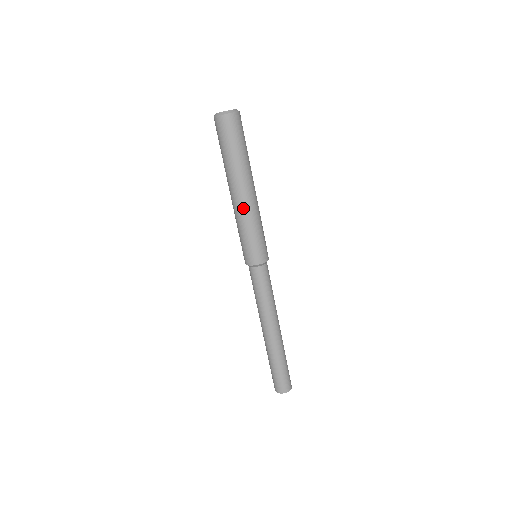
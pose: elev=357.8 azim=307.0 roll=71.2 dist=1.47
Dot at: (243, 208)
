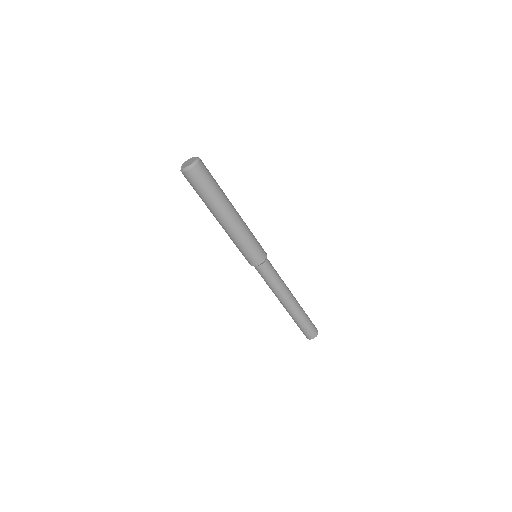
Dot at: (231, 231)
